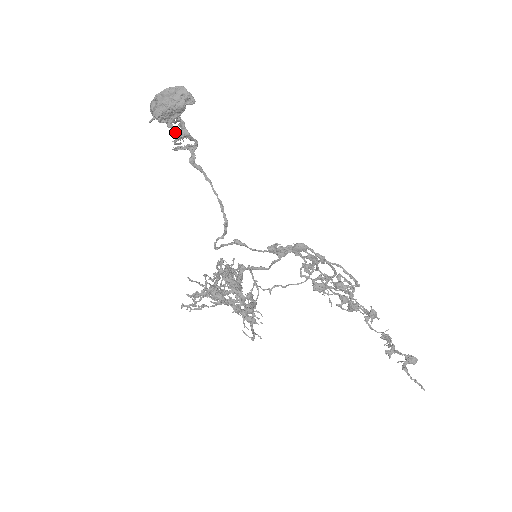
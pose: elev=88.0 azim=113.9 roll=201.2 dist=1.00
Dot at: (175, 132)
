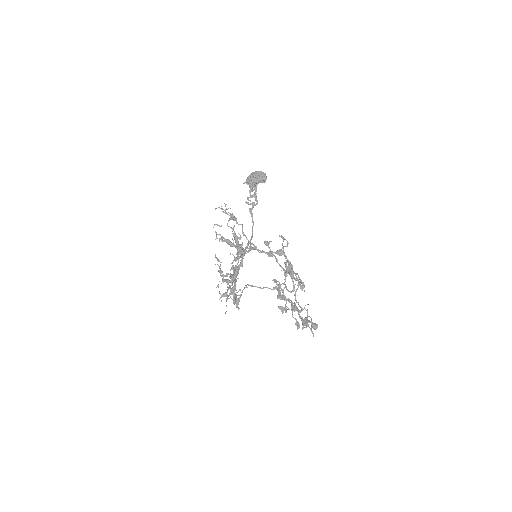
Dot at: (251, 195)
